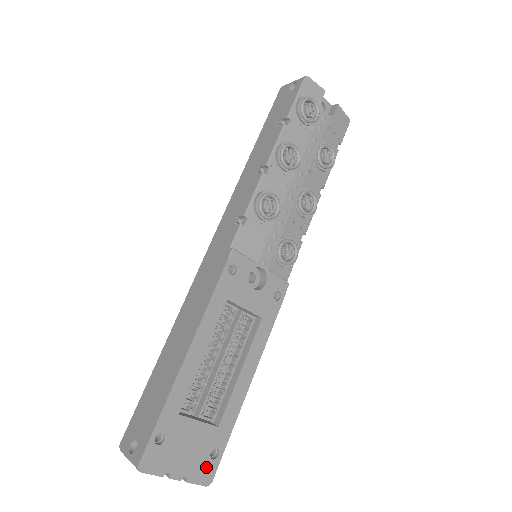
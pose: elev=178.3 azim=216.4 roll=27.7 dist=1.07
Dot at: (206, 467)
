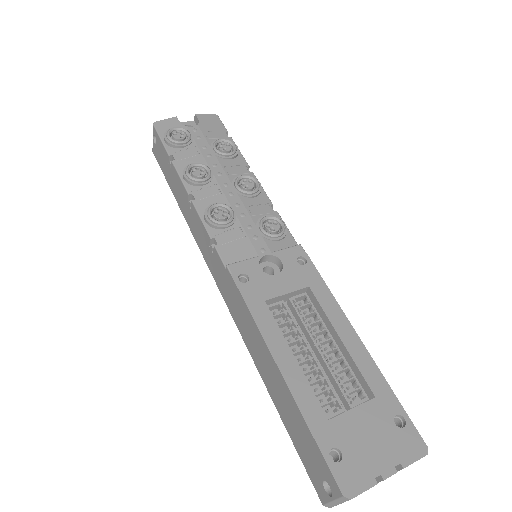
Dot at: (406, 439)
